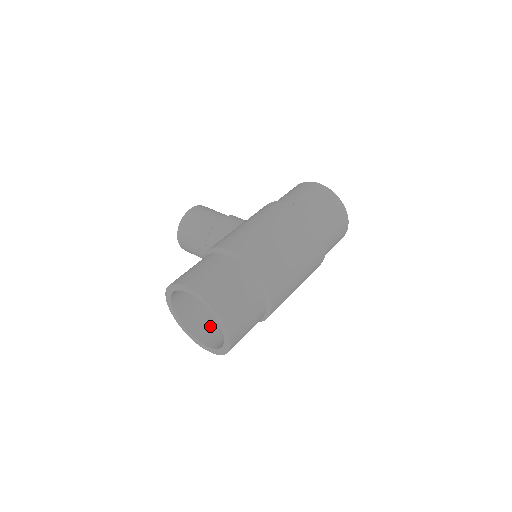
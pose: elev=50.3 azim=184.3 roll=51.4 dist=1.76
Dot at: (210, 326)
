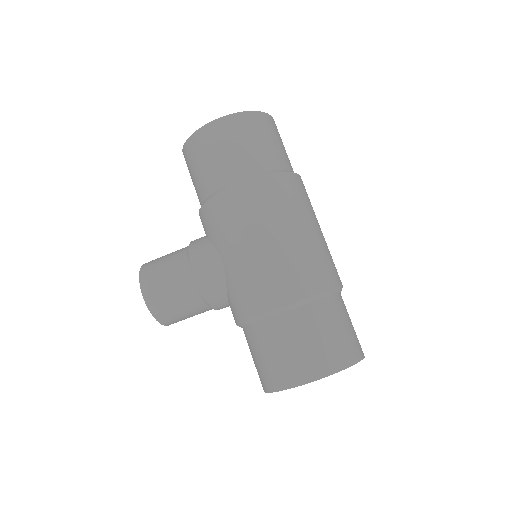
Dot at: occluded
